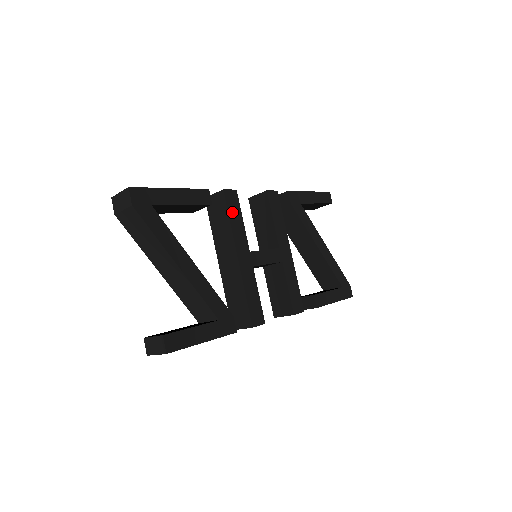
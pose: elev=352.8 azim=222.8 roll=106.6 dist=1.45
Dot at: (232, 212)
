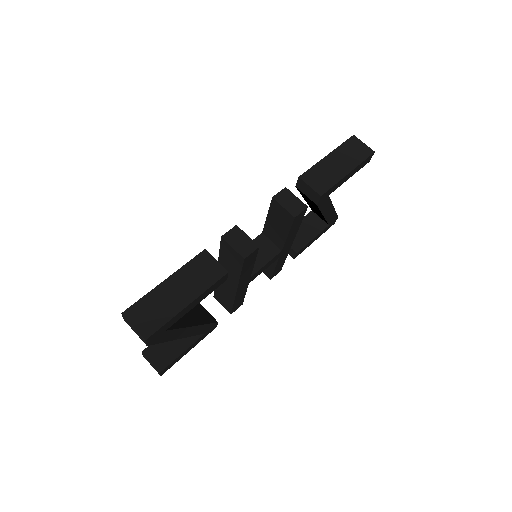
Dot at: (246, 267)
